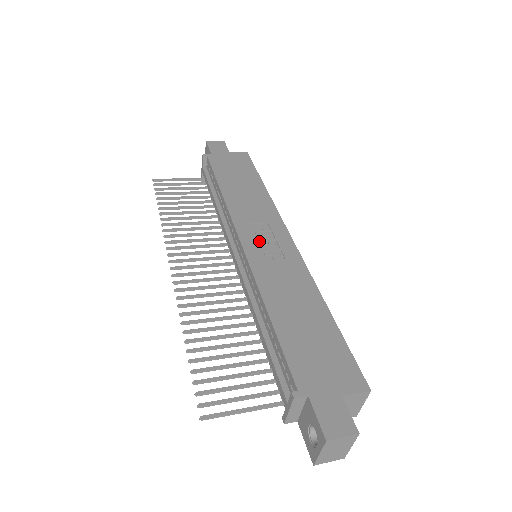
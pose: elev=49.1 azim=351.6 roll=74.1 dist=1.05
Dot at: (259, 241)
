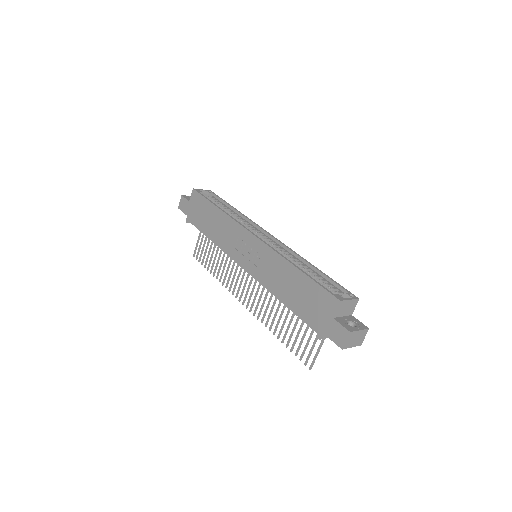
Dot at: (246, 256)
